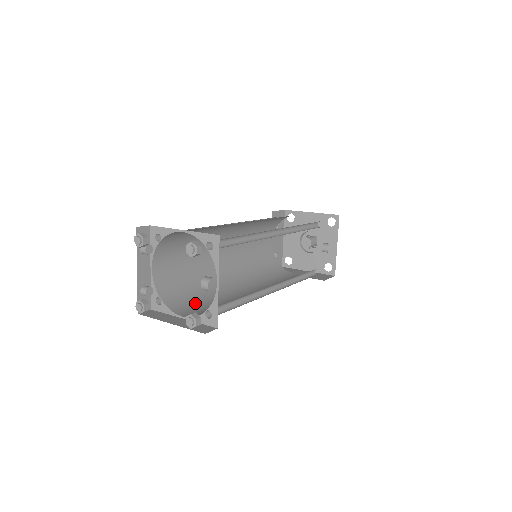
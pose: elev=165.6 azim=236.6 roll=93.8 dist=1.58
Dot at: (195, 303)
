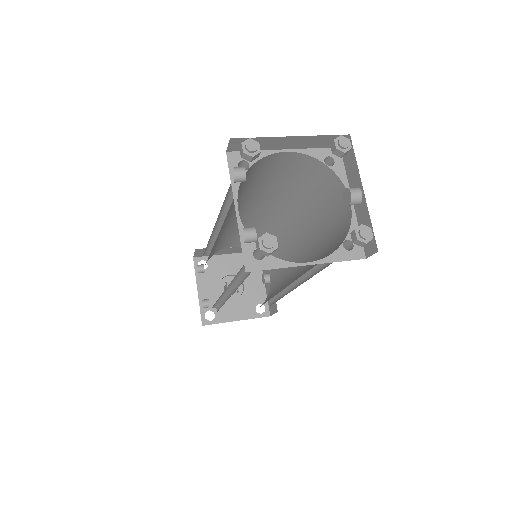
Dot at: occluded
